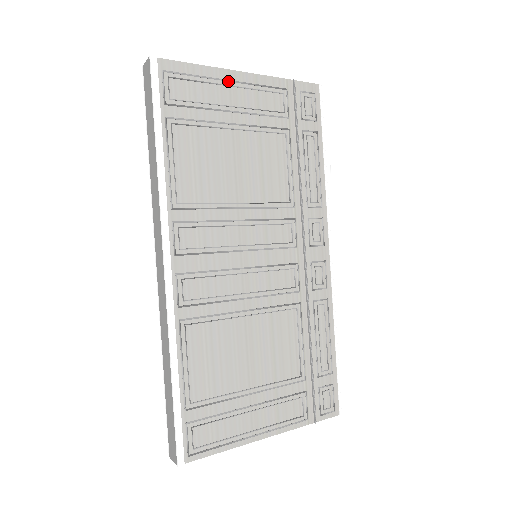
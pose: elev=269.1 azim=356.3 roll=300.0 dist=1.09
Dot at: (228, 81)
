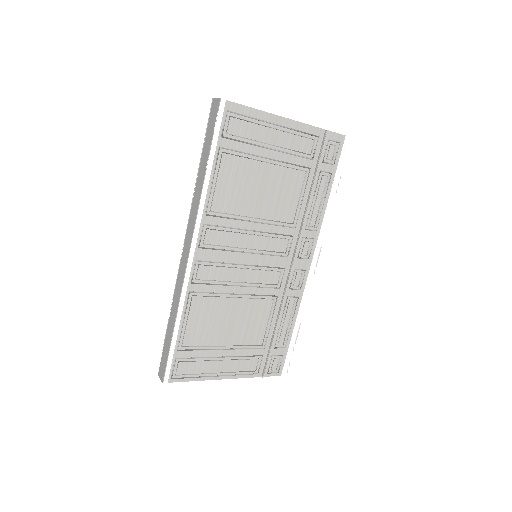
Dot at: (274, 124)
